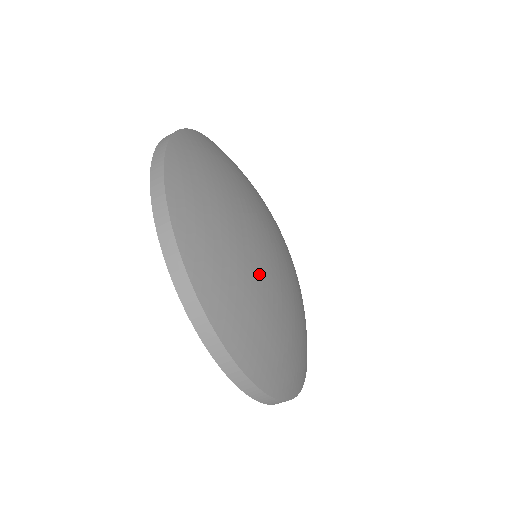
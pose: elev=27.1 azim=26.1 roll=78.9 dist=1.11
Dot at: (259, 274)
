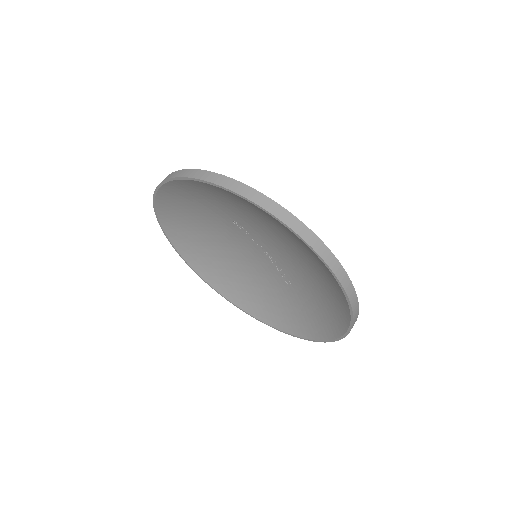
Dot at: occluded
